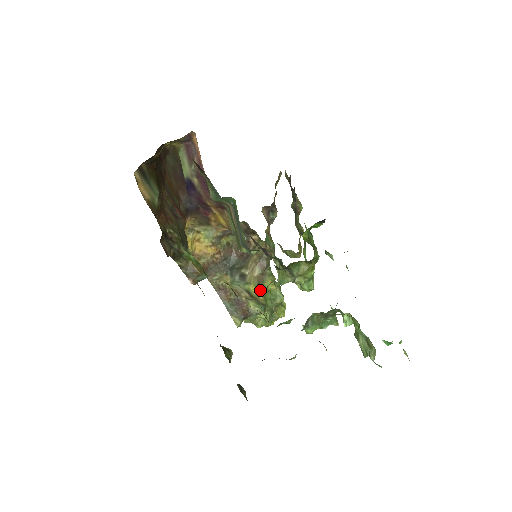
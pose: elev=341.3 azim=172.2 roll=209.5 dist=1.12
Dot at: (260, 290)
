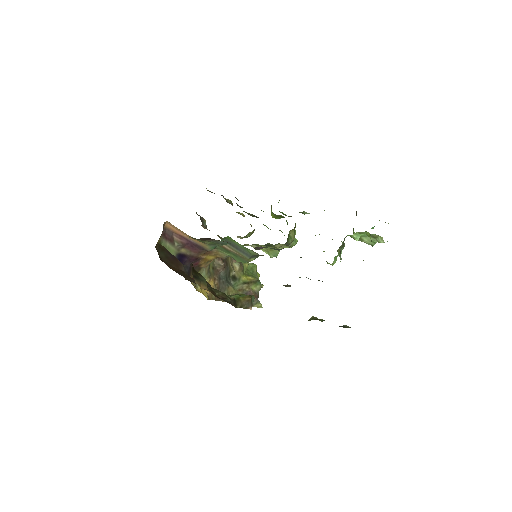
Dot at: (246, 275)
